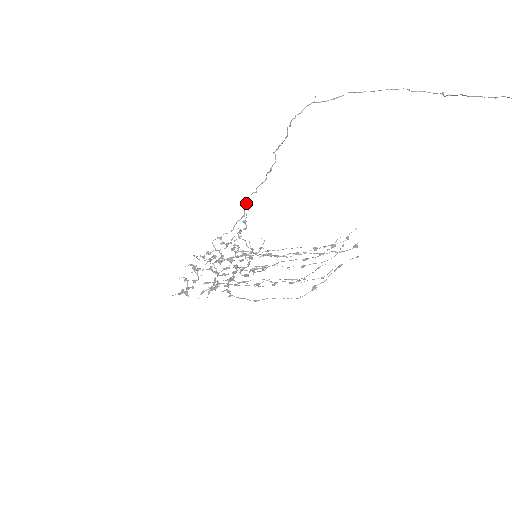
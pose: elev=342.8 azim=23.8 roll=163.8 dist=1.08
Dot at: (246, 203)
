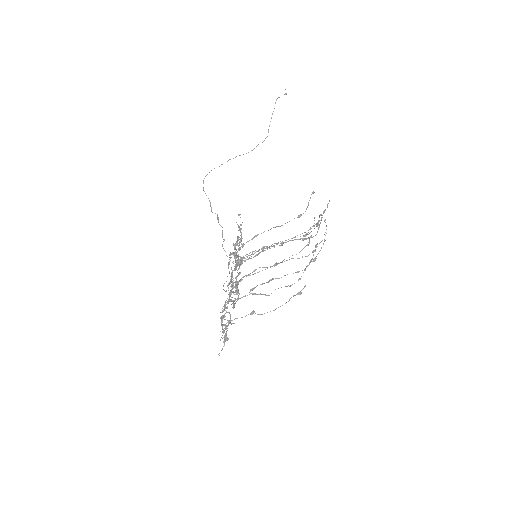
Dot at: occluded
